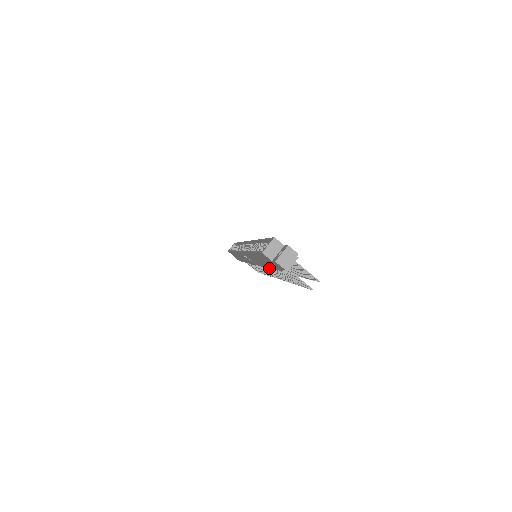
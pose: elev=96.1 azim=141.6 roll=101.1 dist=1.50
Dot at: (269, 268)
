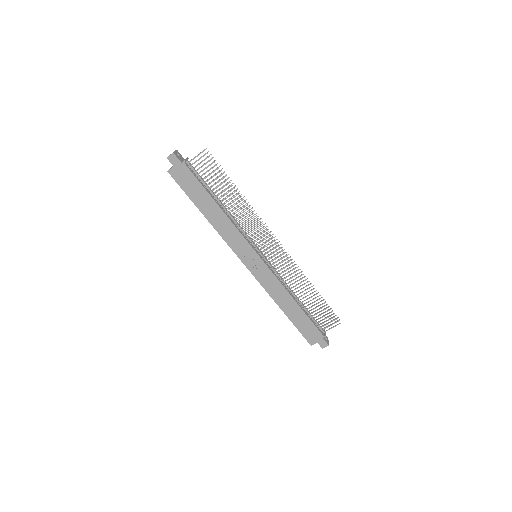
Dot at: occluded
